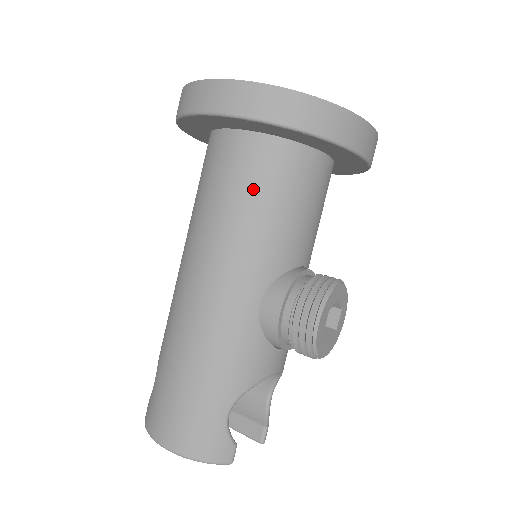
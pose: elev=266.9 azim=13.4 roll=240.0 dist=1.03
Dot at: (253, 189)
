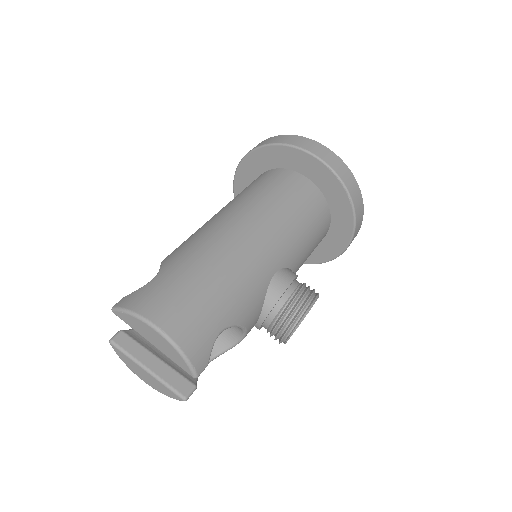
Dot at: (303, 208)
